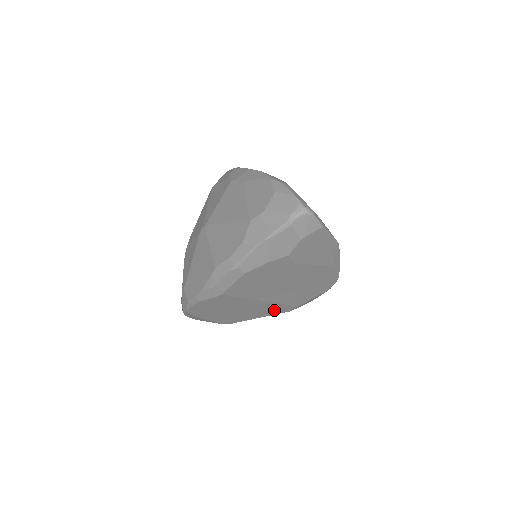
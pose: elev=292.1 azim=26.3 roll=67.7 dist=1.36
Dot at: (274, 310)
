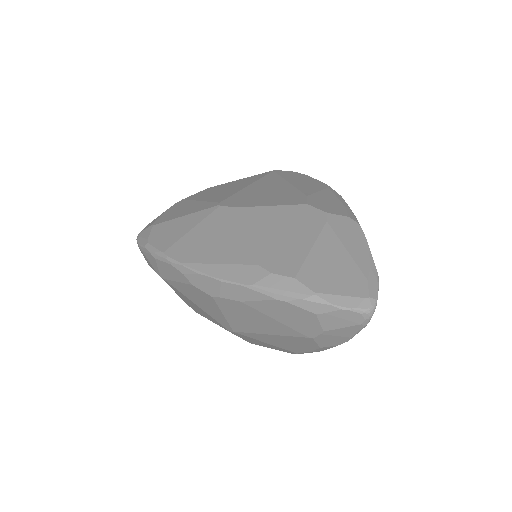
Dot at: occluded
